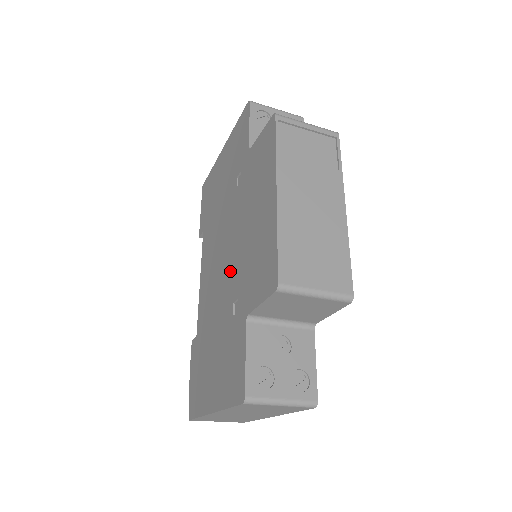
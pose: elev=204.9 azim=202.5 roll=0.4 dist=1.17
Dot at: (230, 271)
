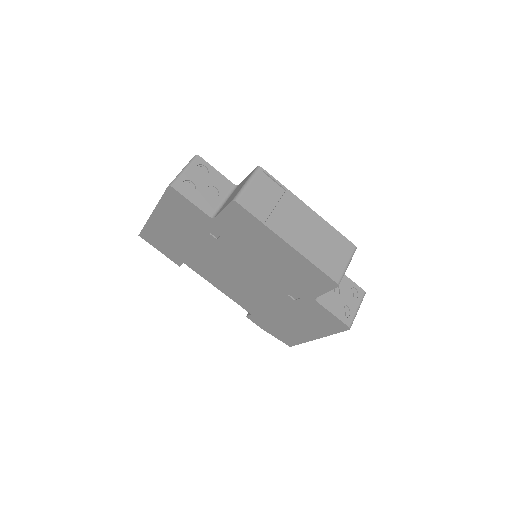
Dot at: (265, 282)
